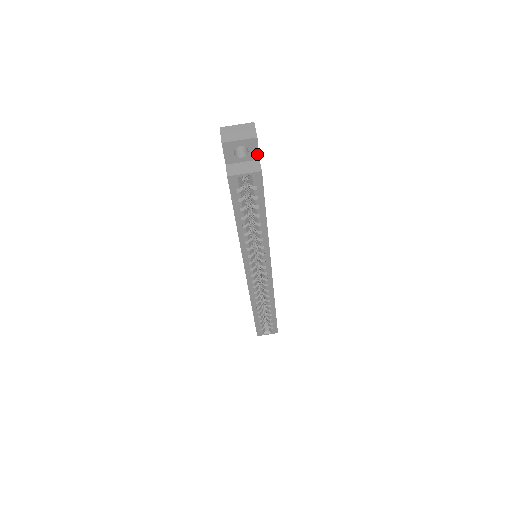
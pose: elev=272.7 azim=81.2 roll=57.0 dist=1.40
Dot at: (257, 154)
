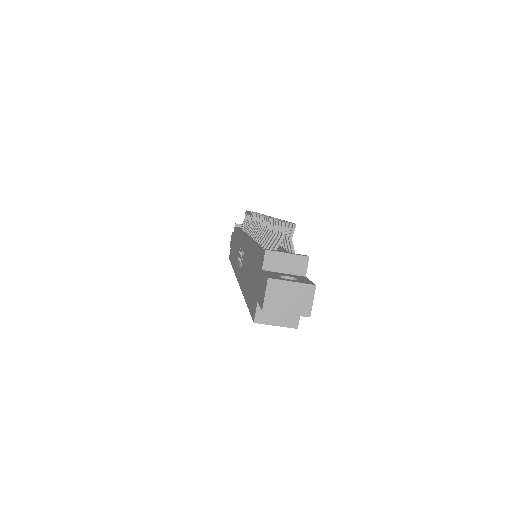
Dot at: occluded
